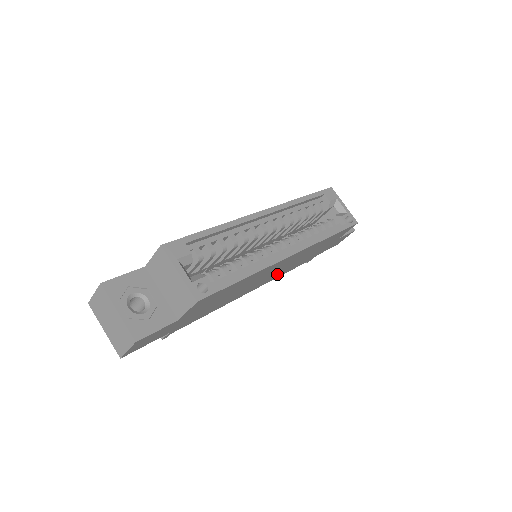
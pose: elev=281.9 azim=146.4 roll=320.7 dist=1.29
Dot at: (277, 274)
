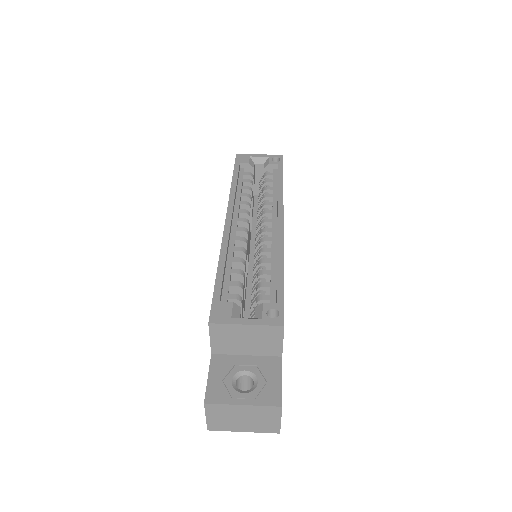
Dot at: occluded
